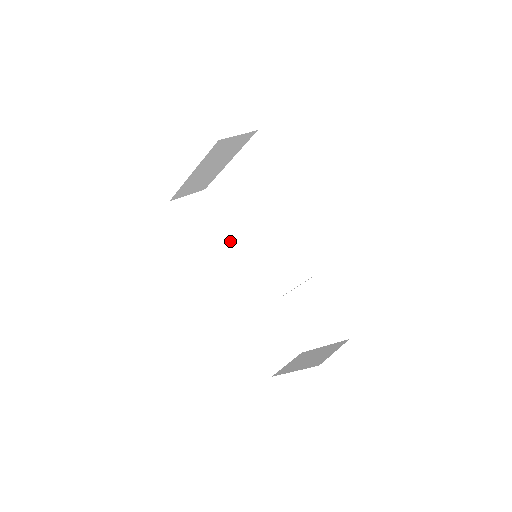
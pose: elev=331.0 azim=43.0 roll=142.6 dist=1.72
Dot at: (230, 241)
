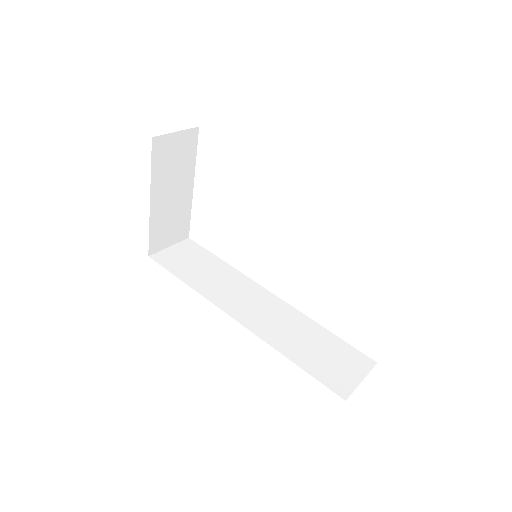
Dot at: (233, 273)
